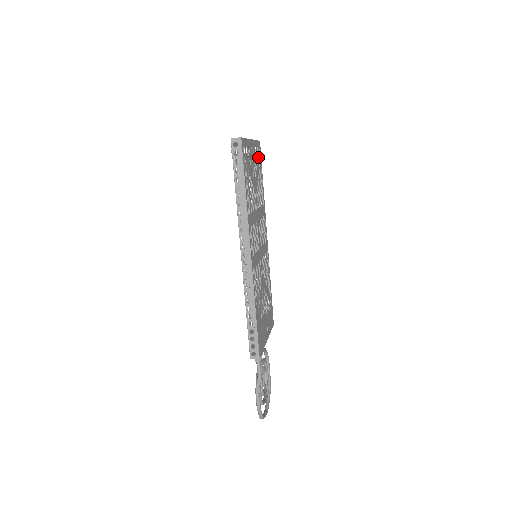
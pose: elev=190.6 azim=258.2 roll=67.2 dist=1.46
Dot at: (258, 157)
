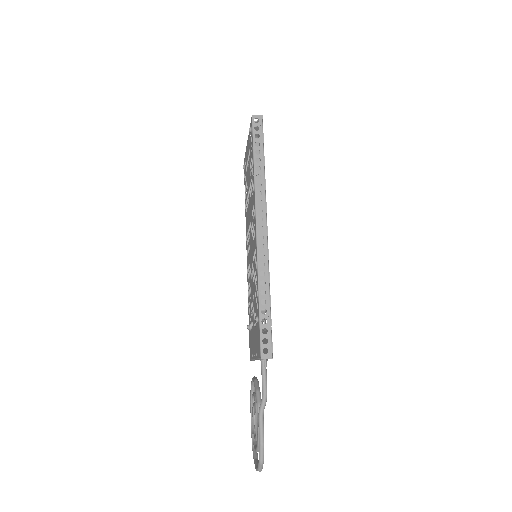
Dot at: occluded
